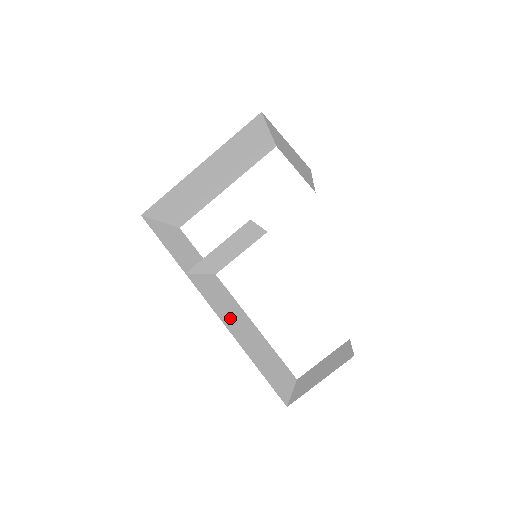
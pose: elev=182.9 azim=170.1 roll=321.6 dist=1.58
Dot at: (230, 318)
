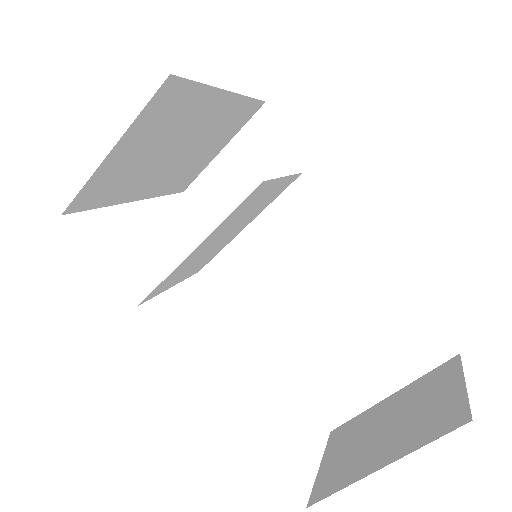
Dot at: occluded
